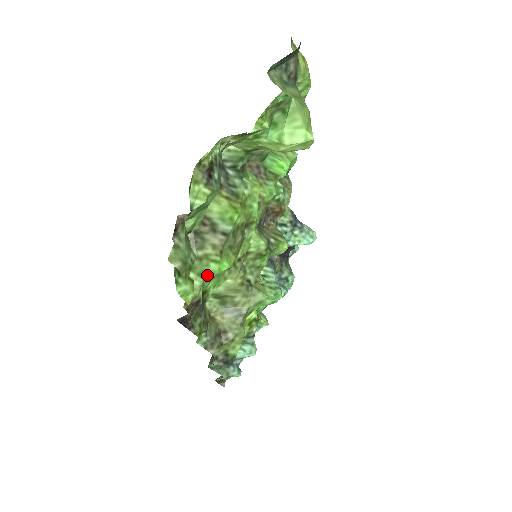
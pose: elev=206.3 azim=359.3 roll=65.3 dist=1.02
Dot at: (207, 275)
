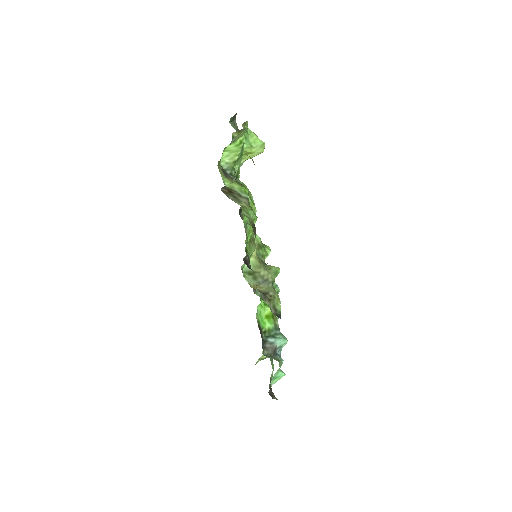
Dot at: (250, 215)
